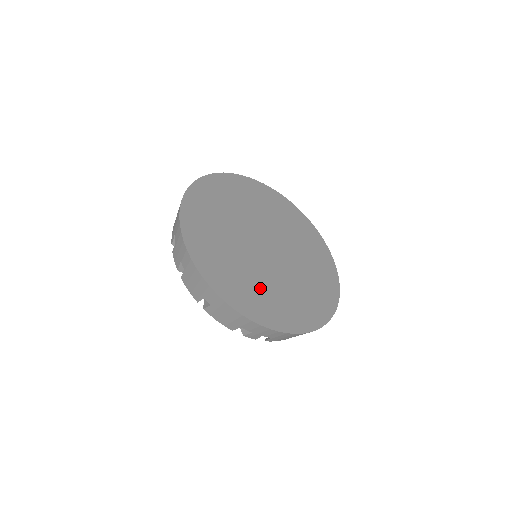
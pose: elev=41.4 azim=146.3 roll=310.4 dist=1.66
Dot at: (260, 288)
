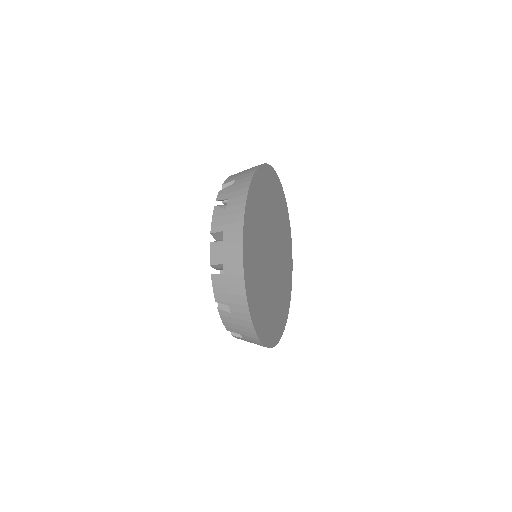
Dot at: (266, 304)
